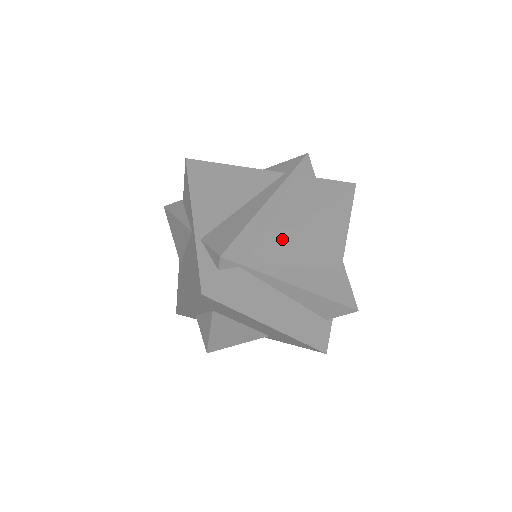
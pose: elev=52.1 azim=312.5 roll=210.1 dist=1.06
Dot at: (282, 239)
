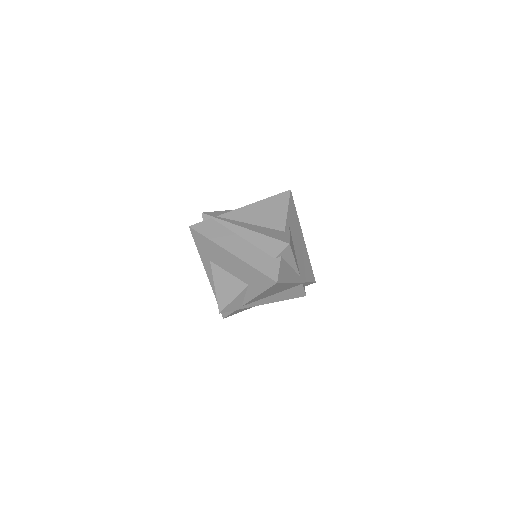
Dot at: (238, 210)
